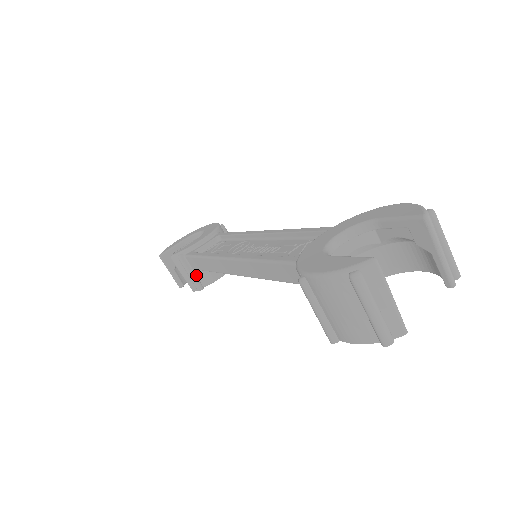
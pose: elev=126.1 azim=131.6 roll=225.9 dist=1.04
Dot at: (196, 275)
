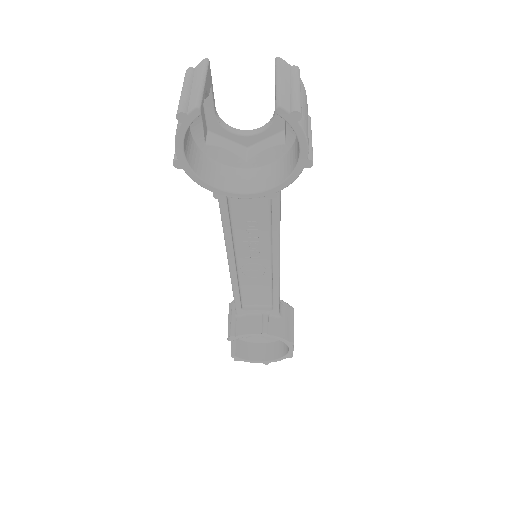
Dot at: (236, 322)
